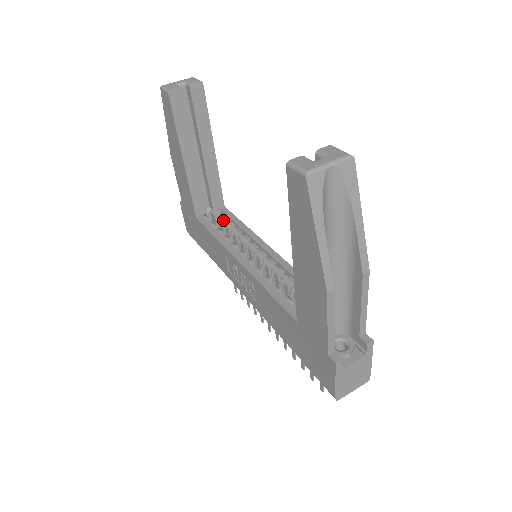
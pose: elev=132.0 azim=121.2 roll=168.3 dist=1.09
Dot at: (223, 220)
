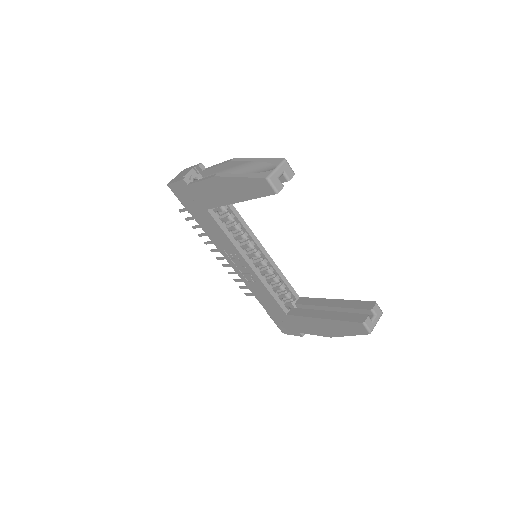
Dot at: (225, 210)
